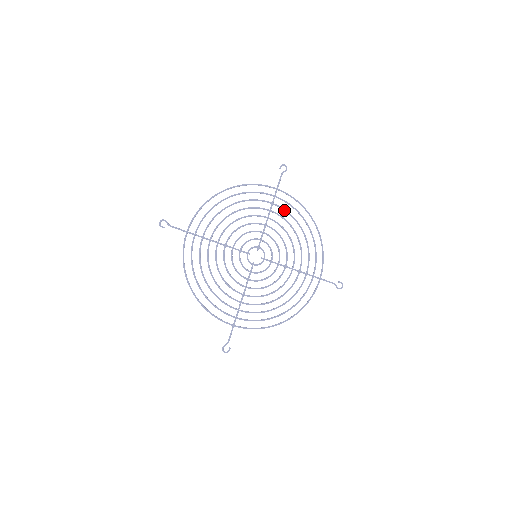
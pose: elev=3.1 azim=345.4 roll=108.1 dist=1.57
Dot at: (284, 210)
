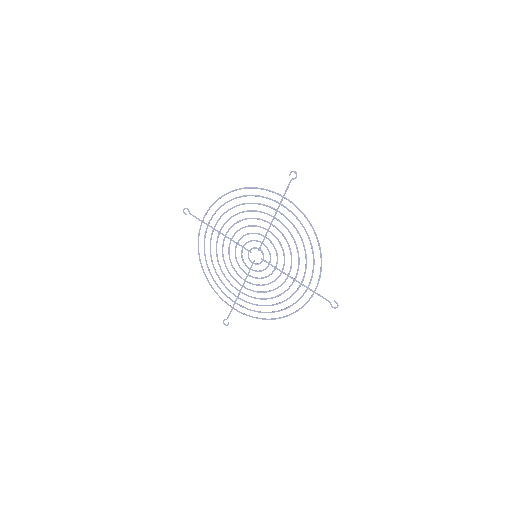
Dot at: (287, 219)
